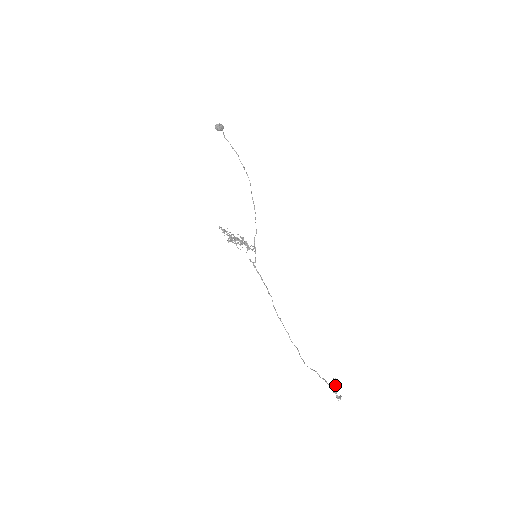
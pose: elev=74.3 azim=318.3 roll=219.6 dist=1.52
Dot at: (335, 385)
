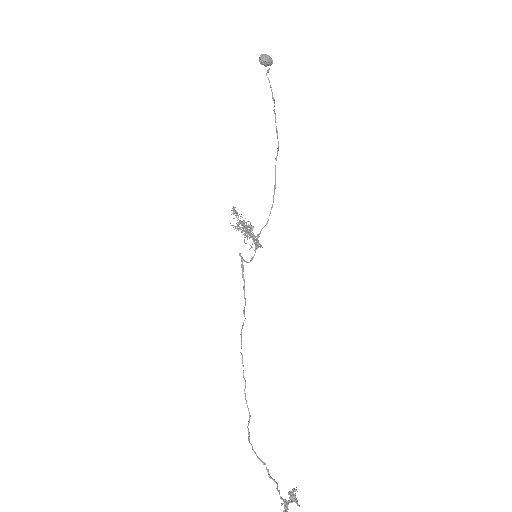
Dot at: (292, 500)
